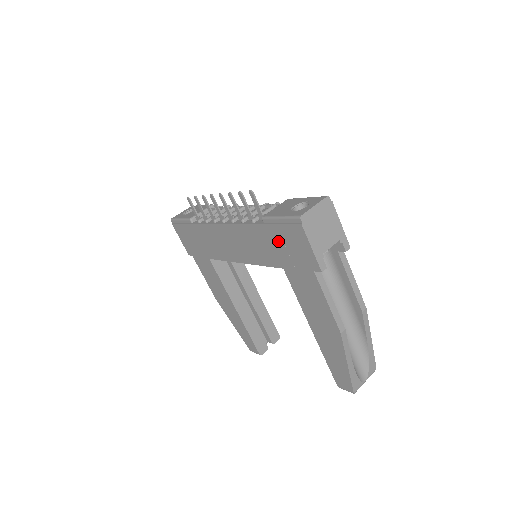
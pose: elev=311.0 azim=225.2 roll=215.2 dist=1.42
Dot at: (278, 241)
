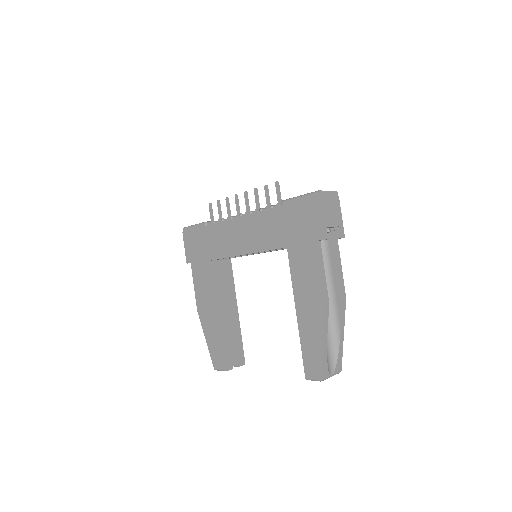
Dot at: (291, 219)
